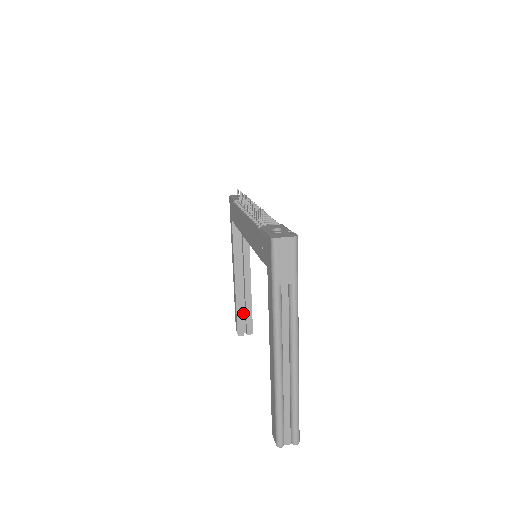
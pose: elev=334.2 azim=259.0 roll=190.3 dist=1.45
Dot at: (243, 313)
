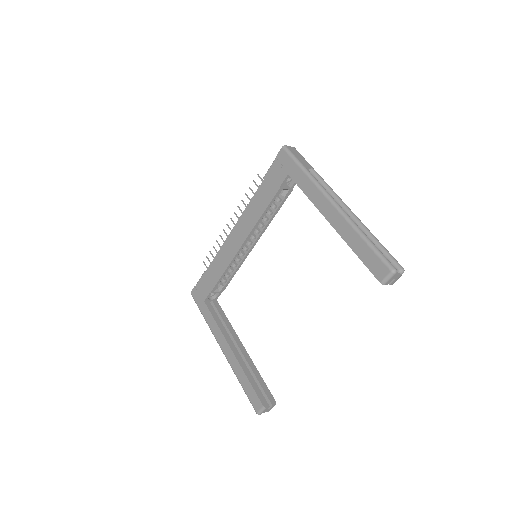
Dot at: occluded
